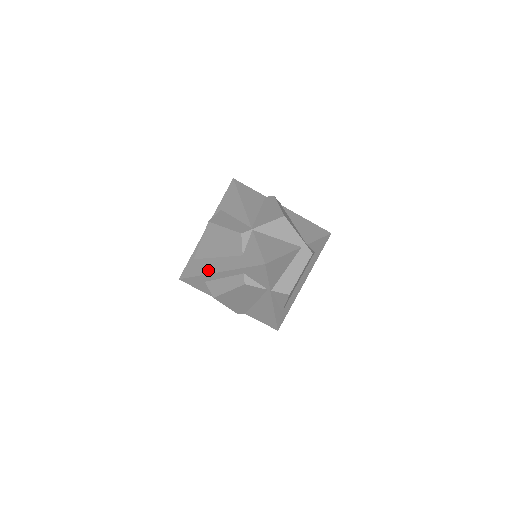
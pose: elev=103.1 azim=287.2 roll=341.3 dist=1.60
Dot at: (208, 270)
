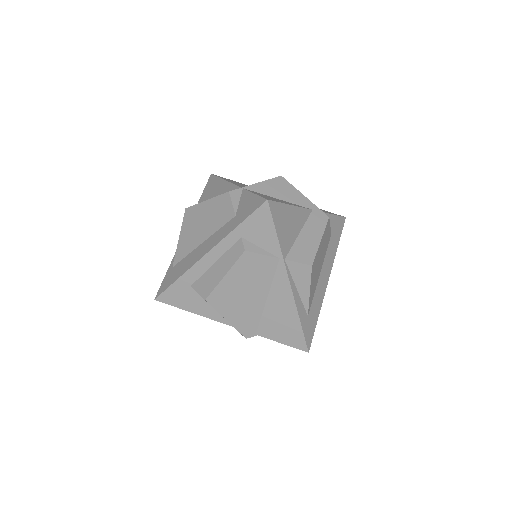
Dot at: (192, 262)
